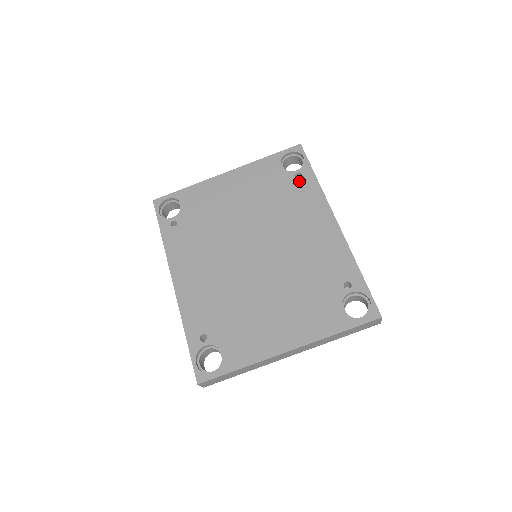
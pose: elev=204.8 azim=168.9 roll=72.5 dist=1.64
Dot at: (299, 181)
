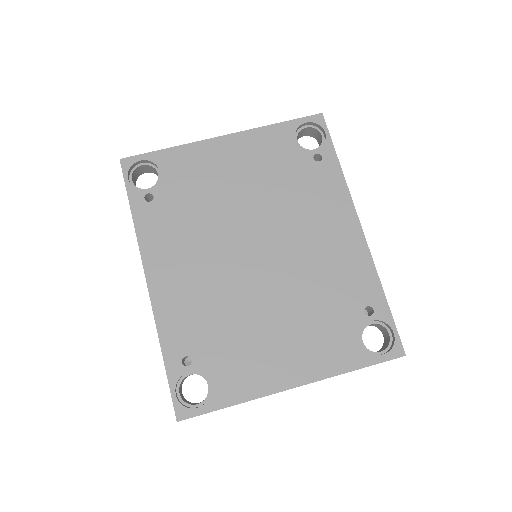
Dot at: (318, 165)
